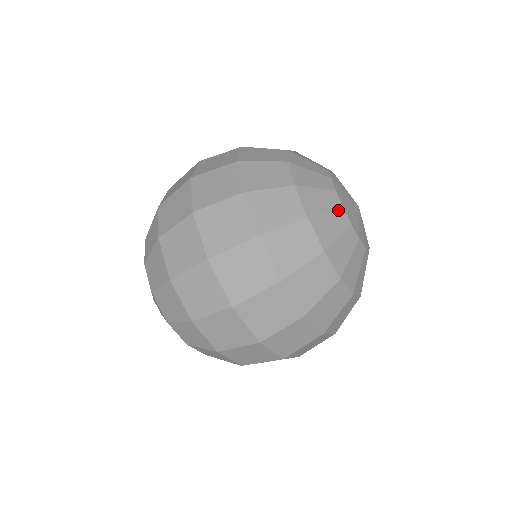
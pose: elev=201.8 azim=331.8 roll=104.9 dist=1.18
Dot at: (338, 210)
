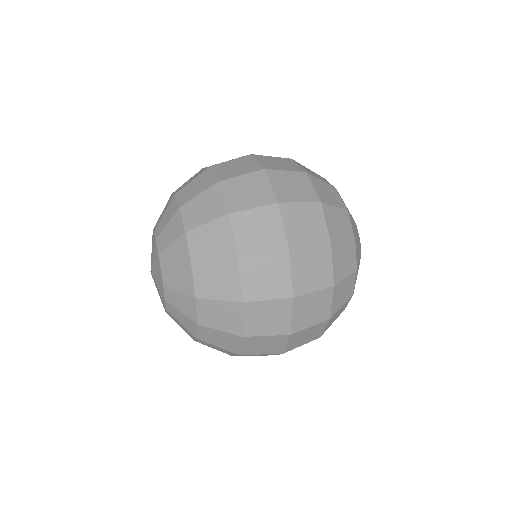
Dot at: (355, 224)
